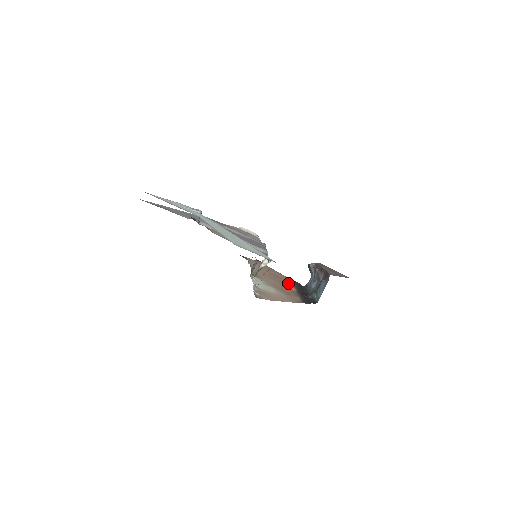
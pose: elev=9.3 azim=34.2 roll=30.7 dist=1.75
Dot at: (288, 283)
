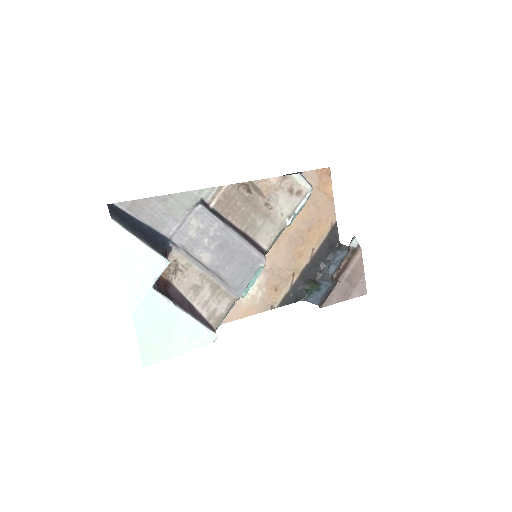
Dot at: (312, 245)
